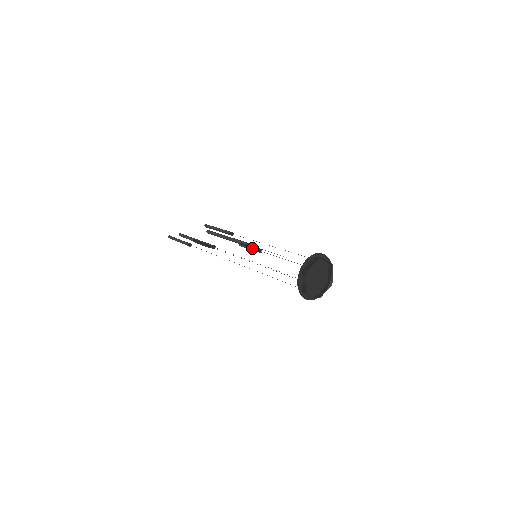
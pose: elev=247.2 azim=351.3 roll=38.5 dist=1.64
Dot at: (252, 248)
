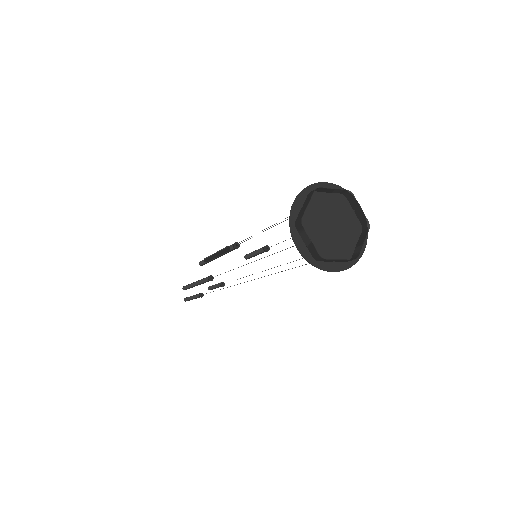
Dot at: (256, 251)
